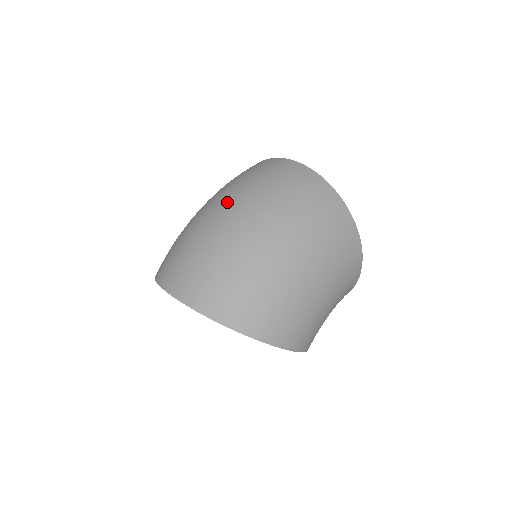
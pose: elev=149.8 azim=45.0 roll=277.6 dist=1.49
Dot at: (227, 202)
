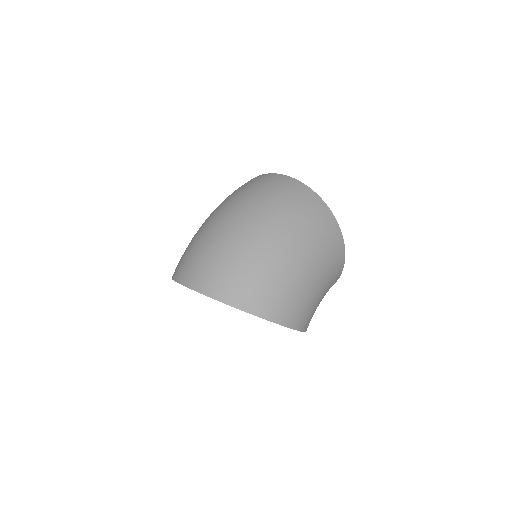
Dot at: (231, 210)
